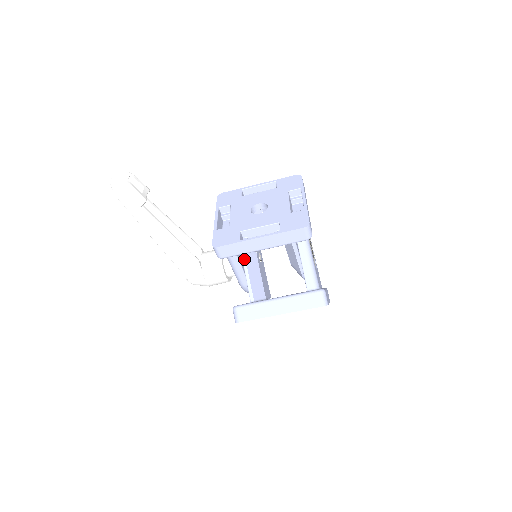
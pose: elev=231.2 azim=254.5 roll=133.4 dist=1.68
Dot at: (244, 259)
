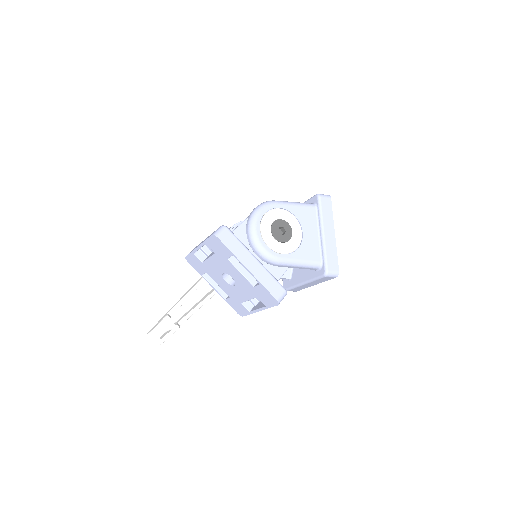
Dot at: occluded
